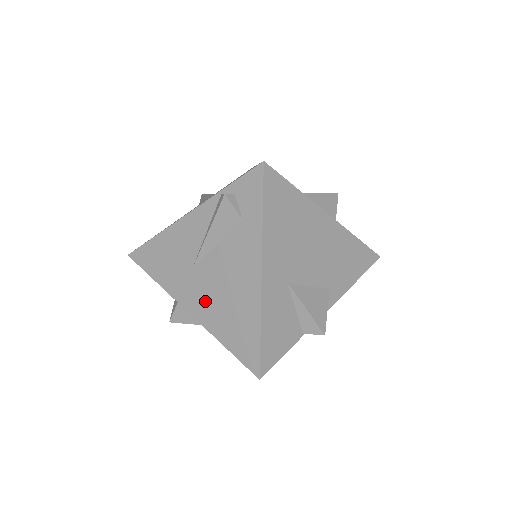
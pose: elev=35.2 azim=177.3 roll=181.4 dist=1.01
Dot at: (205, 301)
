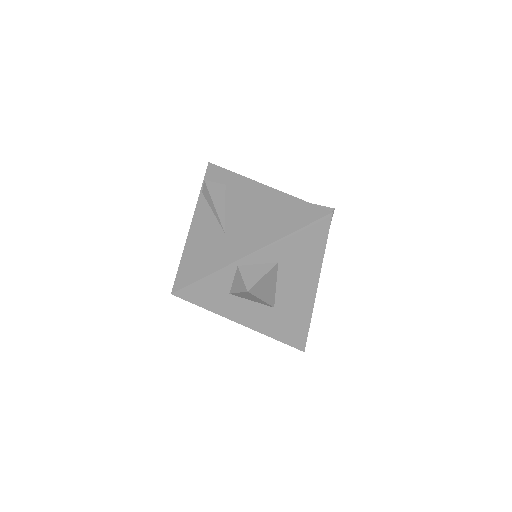
Dot at: (253, 234)
